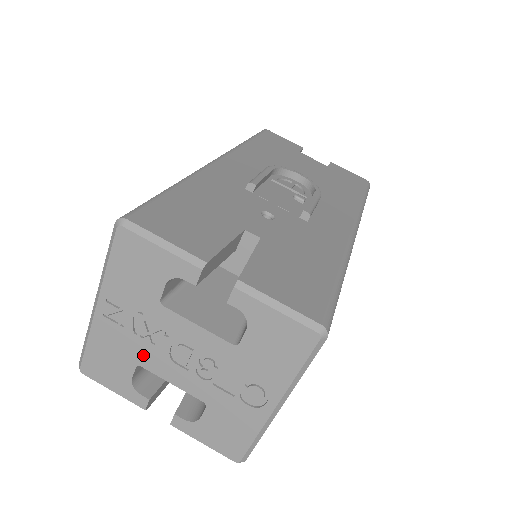
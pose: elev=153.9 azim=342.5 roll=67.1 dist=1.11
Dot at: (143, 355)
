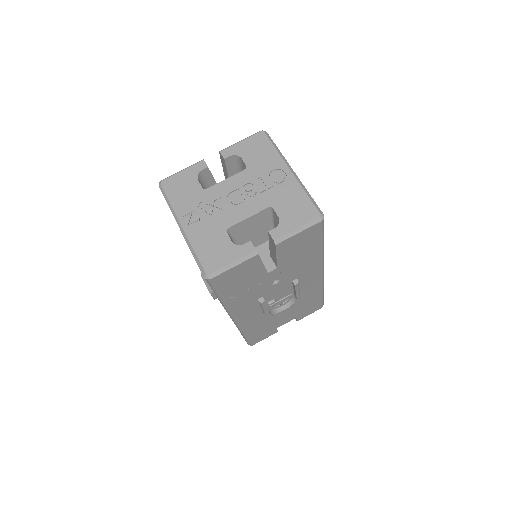
Dot at: (223, 221)
